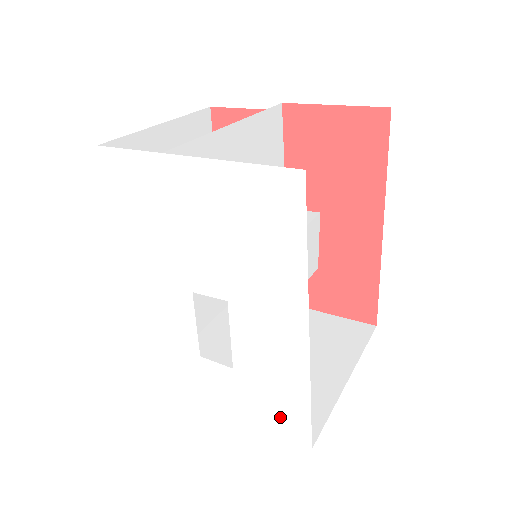
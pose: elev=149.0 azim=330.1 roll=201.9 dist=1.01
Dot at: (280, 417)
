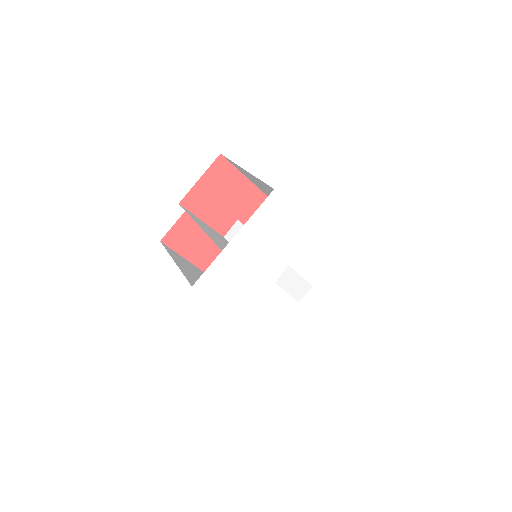
Dot at: (341, 276)
